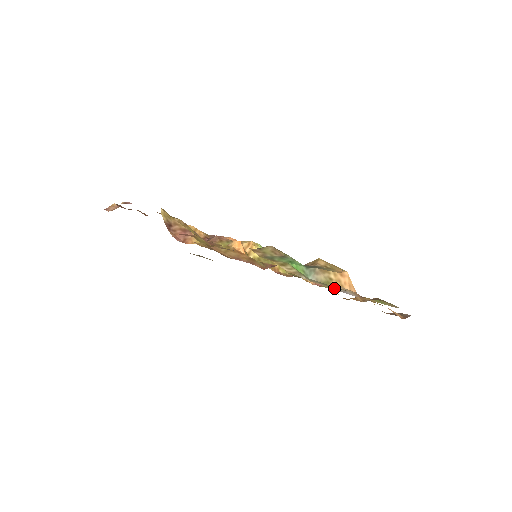
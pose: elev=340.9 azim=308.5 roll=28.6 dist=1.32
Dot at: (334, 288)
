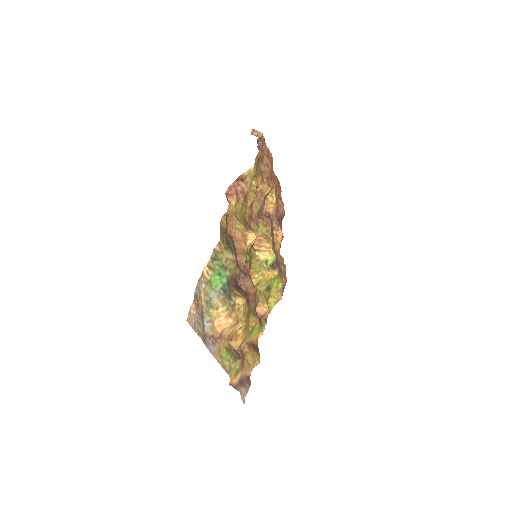
Dot at: (206, 312)
